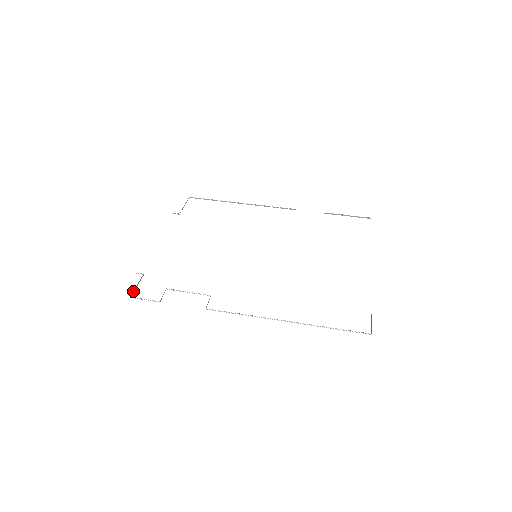
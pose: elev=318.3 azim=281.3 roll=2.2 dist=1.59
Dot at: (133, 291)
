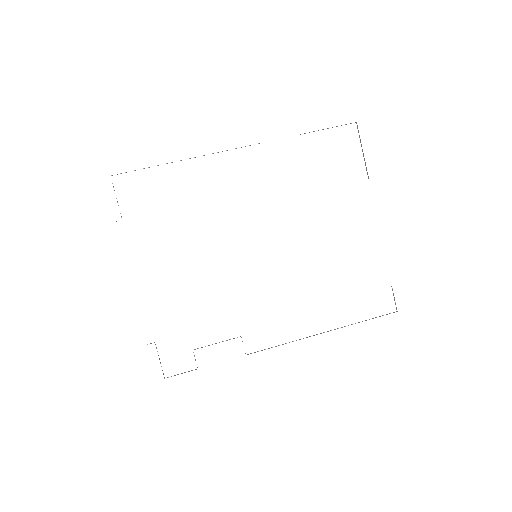
Dot at: (162, 370)
